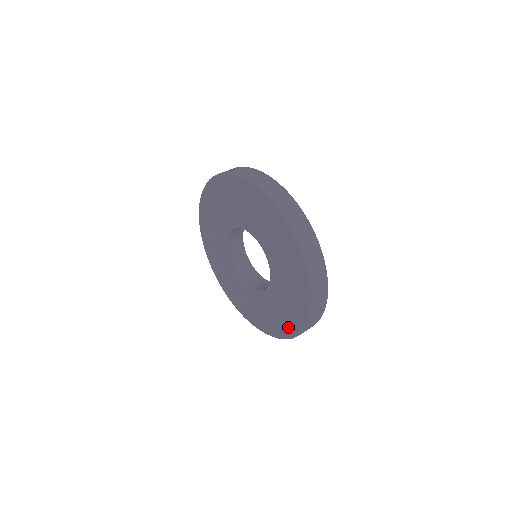
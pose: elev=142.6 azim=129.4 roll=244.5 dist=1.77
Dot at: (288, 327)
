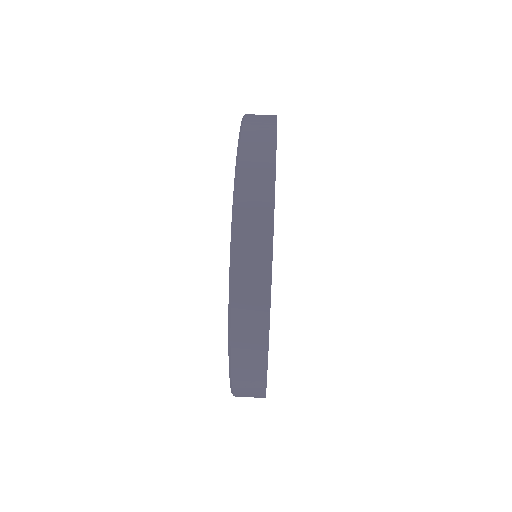
Dot at: occluded
